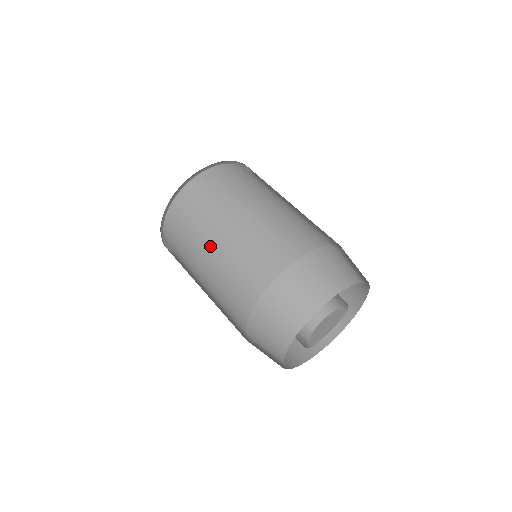
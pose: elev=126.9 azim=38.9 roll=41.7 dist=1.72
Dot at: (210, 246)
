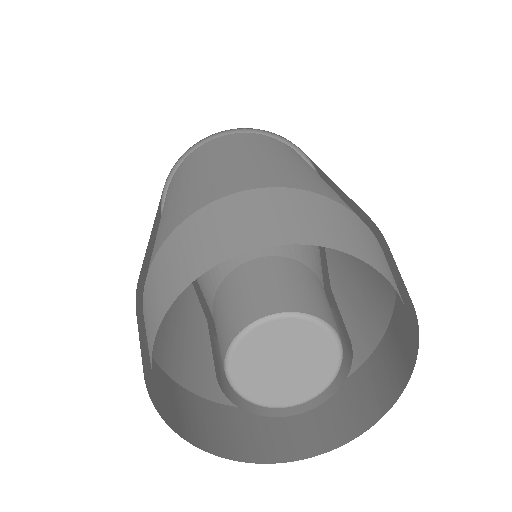
Dot at: (244, 153)
